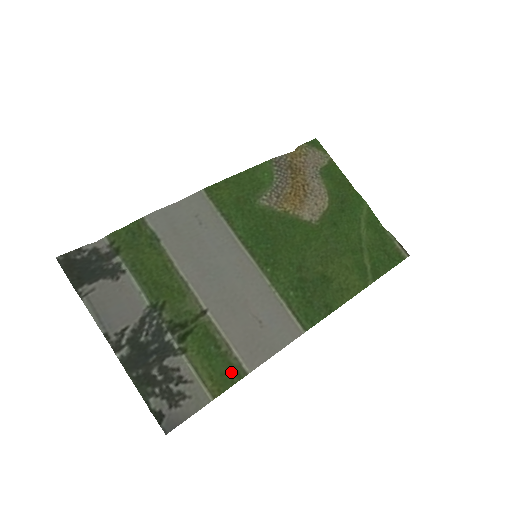
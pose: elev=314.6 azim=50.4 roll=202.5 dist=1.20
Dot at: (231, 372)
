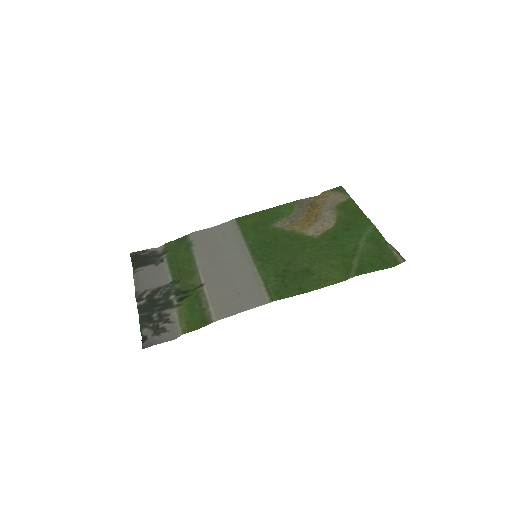
Dot at: (202, 320)
